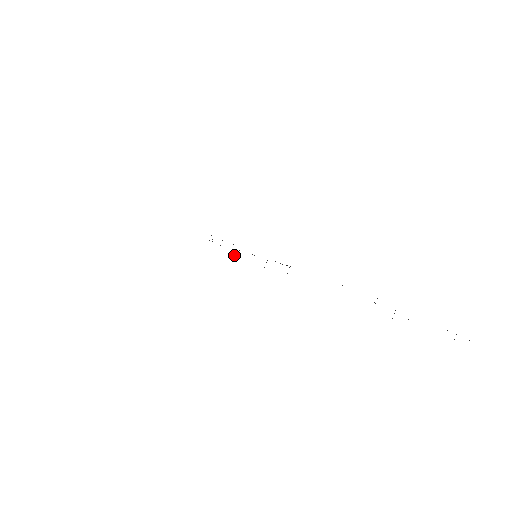
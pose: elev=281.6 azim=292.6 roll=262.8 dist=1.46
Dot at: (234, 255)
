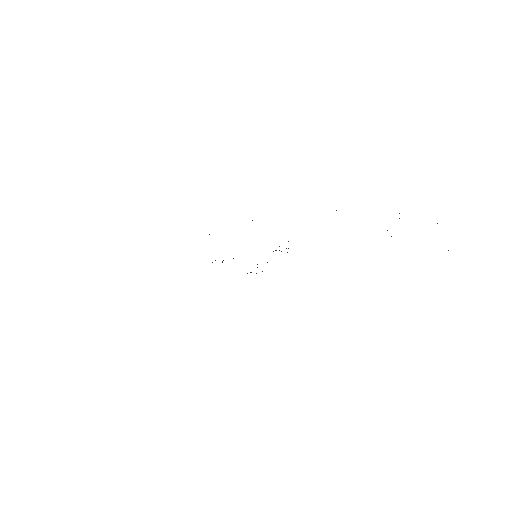
Dot at: occluded
